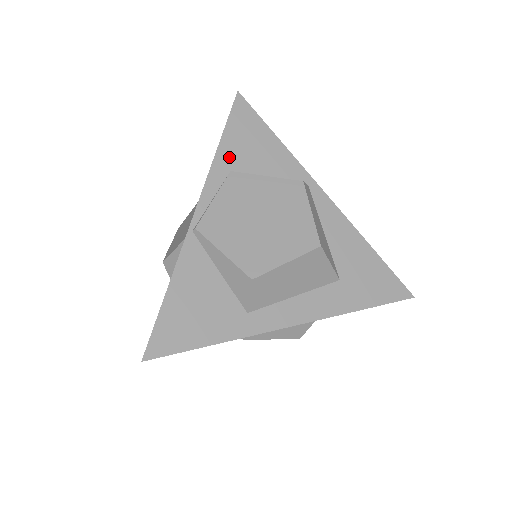
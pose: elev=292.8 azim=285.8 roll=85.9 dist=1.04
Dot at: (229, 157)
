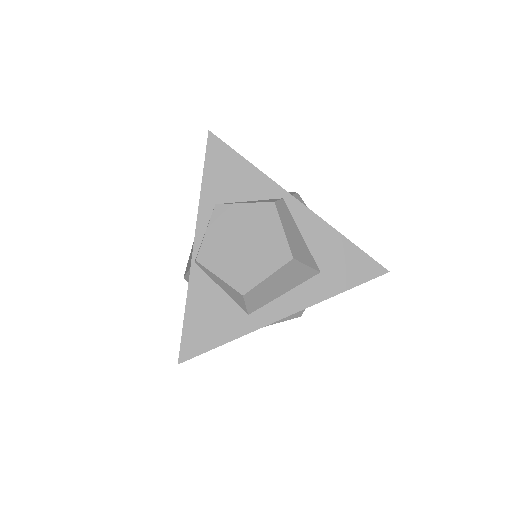
Dot at: (212, 193)
